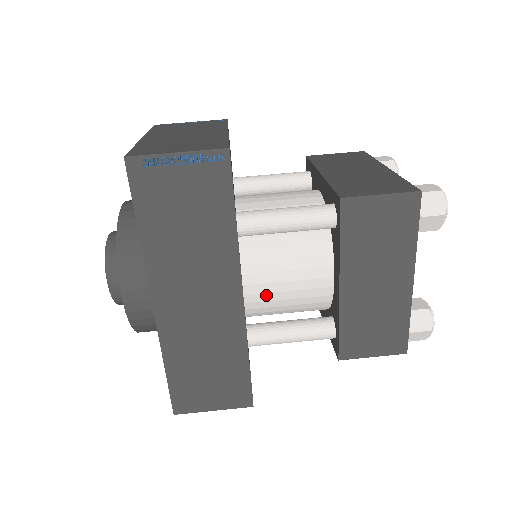
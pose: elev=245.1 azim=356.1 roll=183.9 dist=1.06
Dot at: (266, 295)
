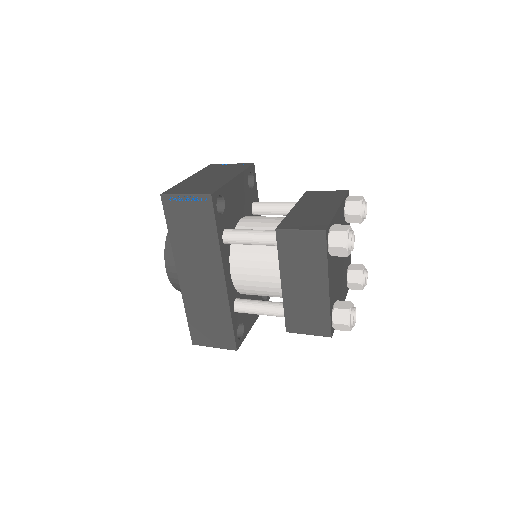
Dot at: (245, 282)
